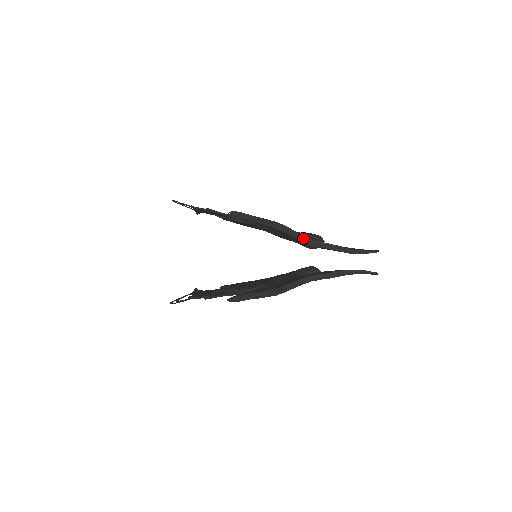
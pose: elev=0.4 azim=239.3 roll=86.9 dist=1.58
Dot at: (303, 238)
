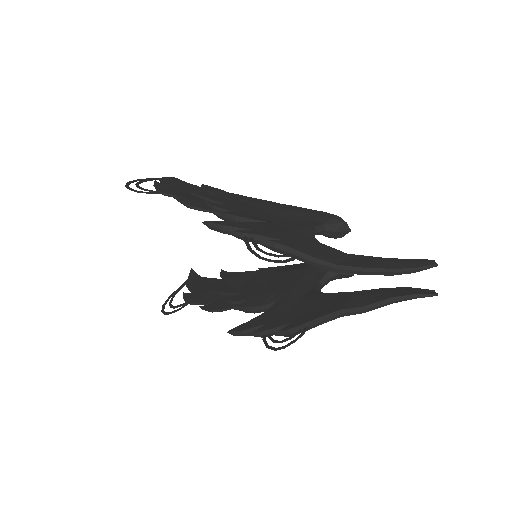
Dot at: (318, 263)
